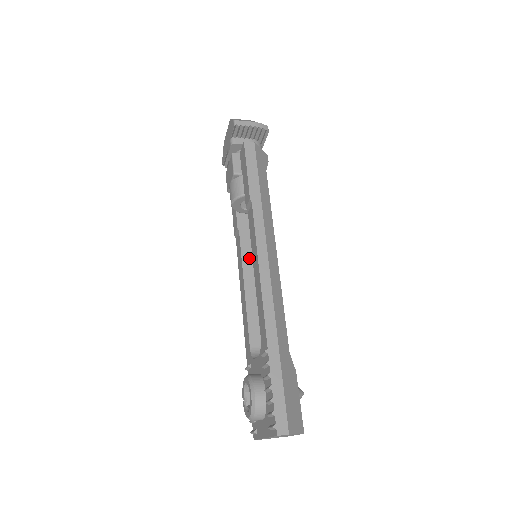
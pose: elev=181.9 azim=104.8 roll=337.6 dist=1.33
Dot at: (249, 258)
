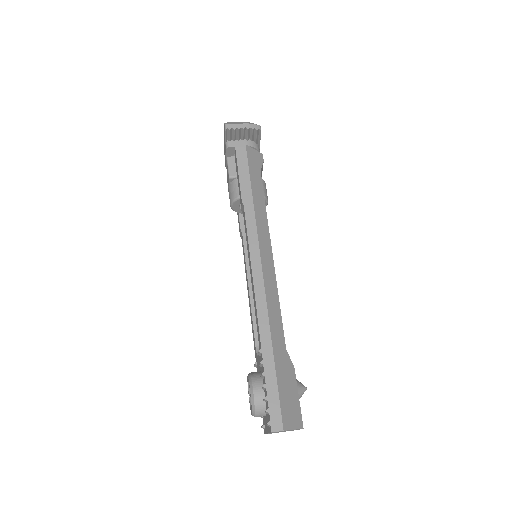
Dot at: occluded
